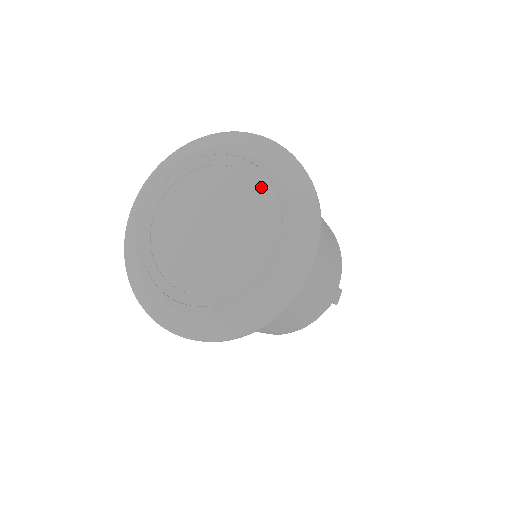
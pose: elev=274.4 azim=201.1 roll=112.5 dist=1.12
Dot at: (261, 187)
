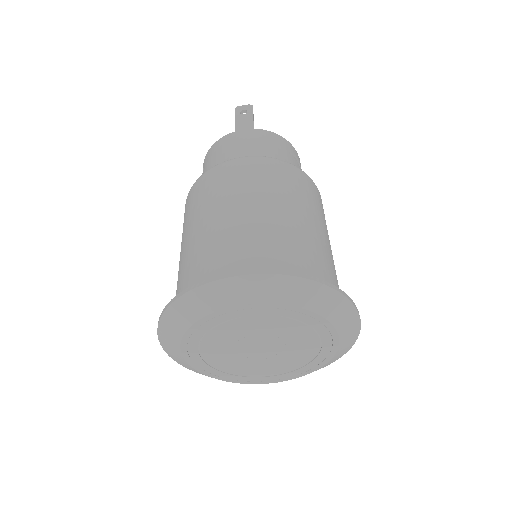
Dot at: (313, 361)
